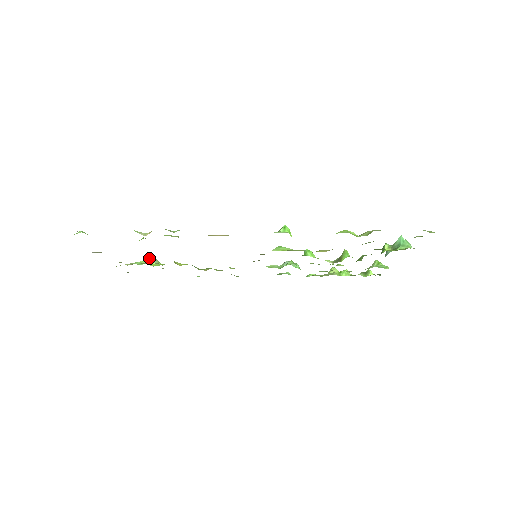
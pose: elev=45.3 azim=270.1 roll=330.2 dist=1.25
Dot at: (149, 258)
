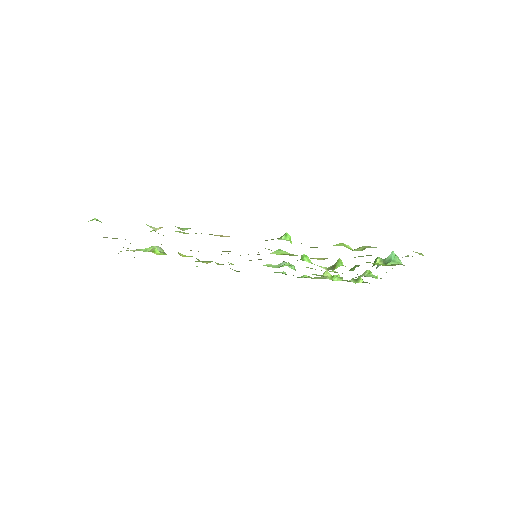
Dot at: (154, 246)
